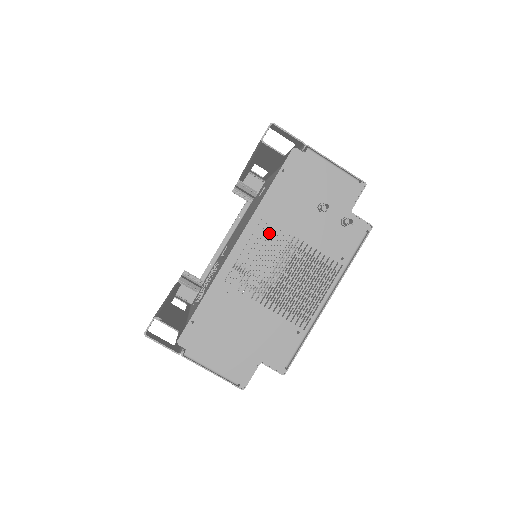
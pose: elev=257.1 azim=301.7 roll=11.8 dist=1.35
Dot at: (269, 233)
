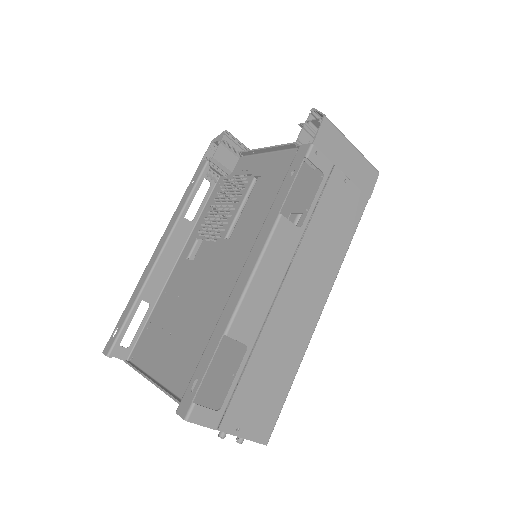
Dot at: occluded
